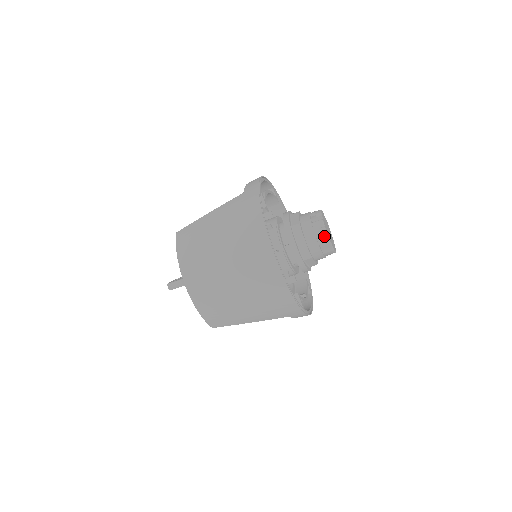
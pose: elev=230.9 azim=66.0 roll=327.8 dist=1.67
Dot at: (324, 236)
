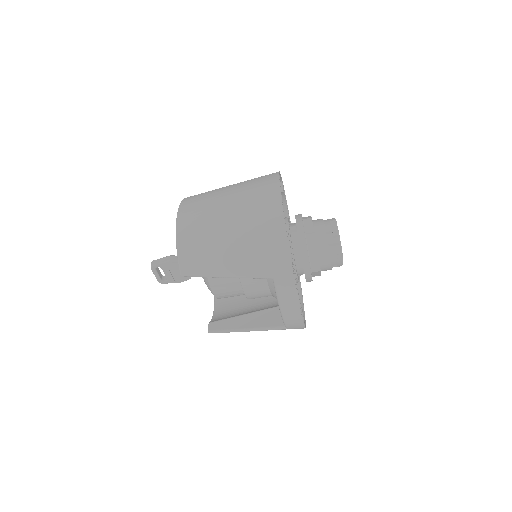
Dot at: (334, 226)
